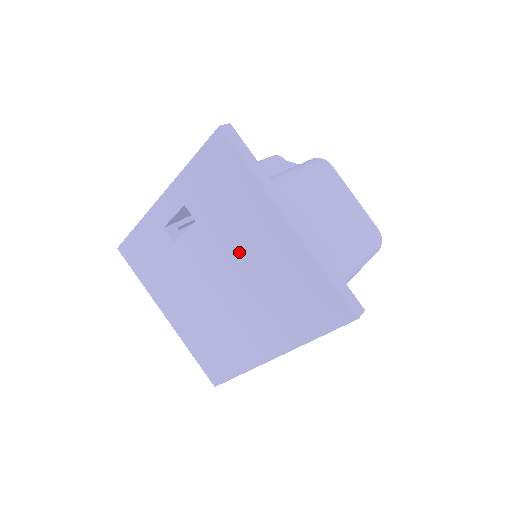
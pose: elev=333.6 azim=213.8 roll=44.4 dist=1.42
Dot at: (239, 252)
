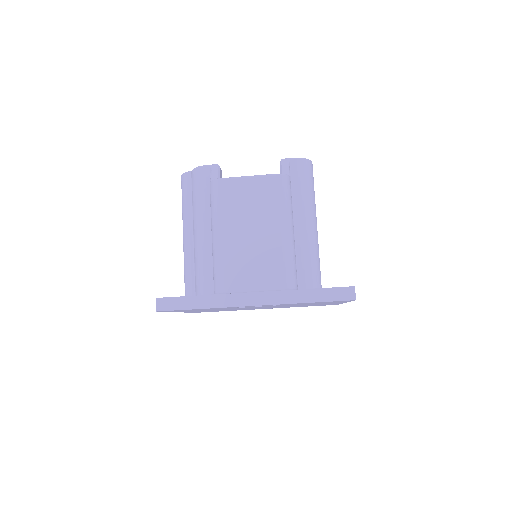
Dot at: occluded
